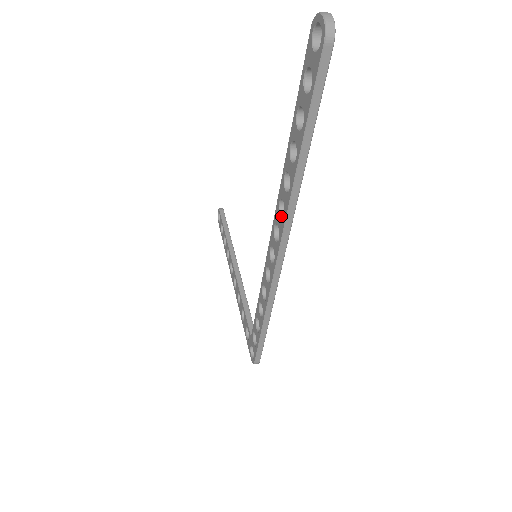
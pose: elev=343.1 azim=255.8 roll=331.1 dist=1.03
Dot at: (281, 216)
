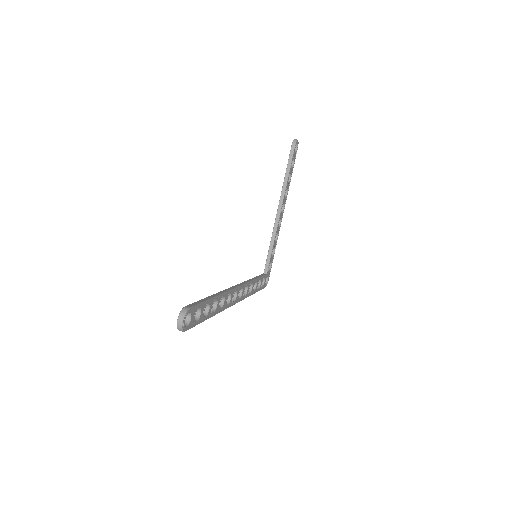
Dot at: occluded
